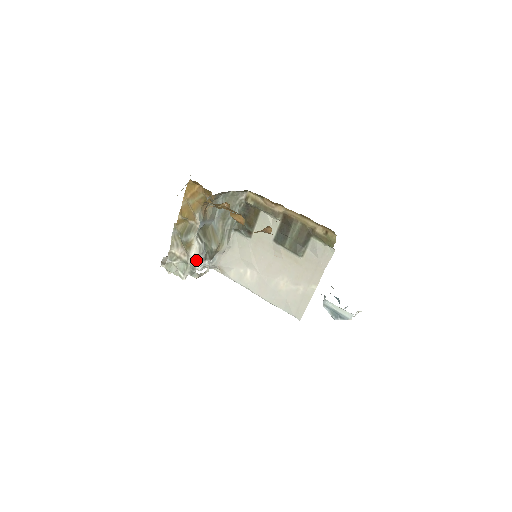
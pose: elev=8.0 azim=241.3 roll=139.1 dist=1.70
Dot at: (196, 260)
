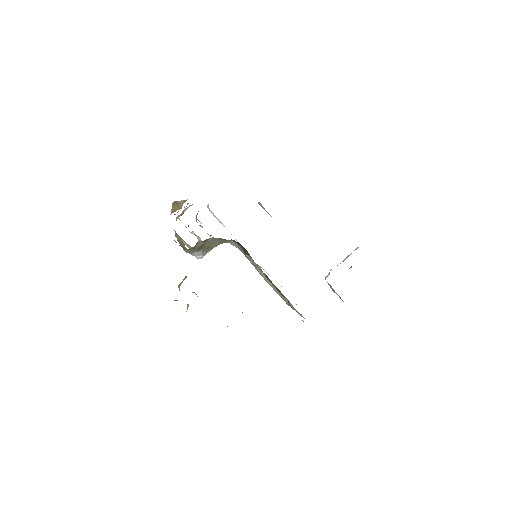
Dot at: (196, 257)
